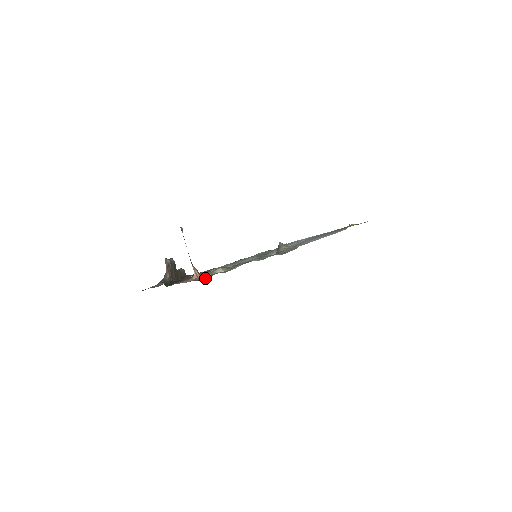
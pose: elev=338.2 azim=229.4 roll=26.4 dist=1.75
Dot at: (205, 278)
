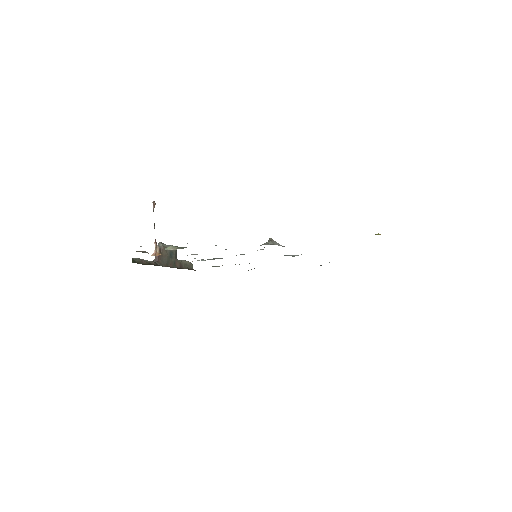
Dot at: occluded
